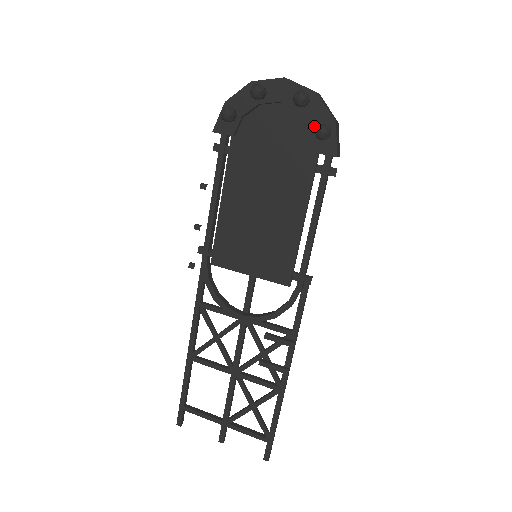
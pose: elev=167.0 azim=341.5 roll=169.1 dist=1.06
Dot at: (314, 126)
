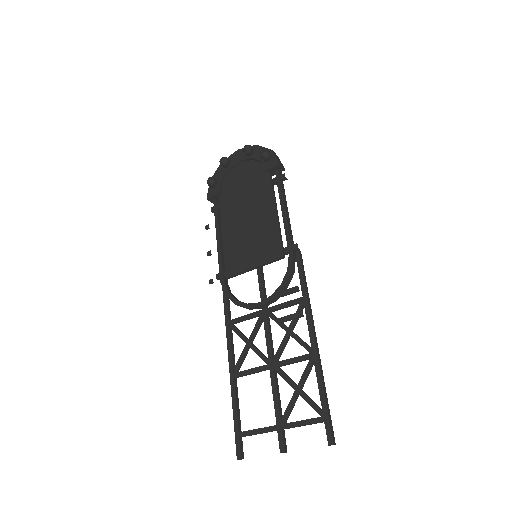
Dot at: (261, 159)
